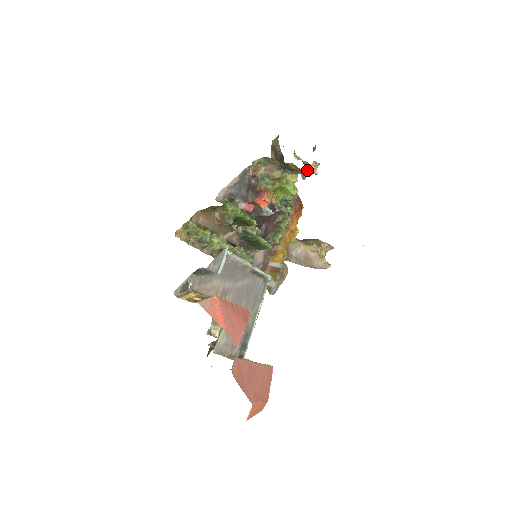
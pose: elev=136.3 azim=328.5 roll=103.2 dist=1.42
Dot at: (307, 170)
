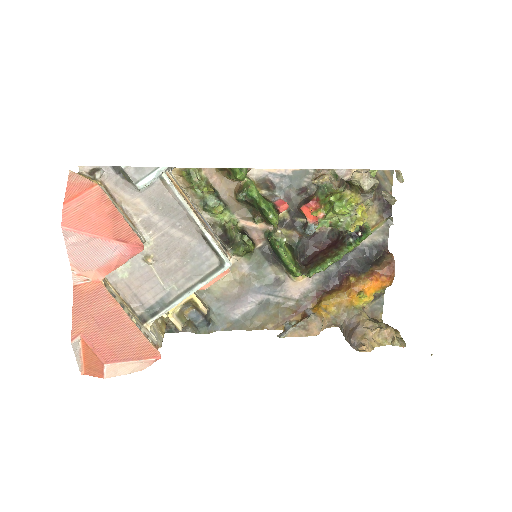
Dot at: (345, 173)
